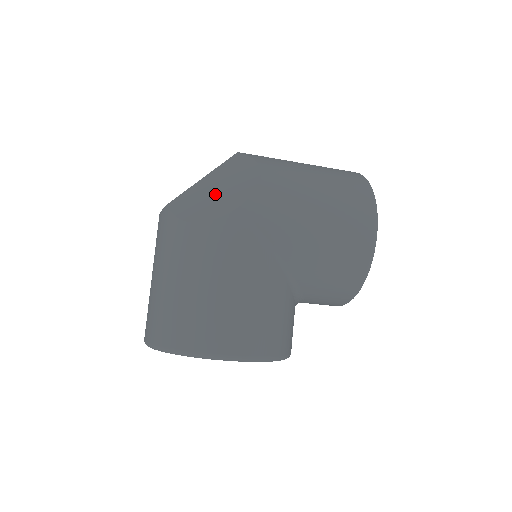
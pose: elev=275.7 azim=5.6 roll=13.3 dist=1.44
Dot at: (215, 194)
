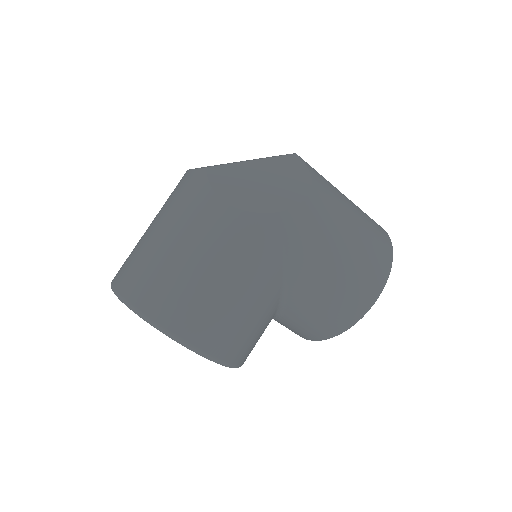
Dot at: (259, 185)
